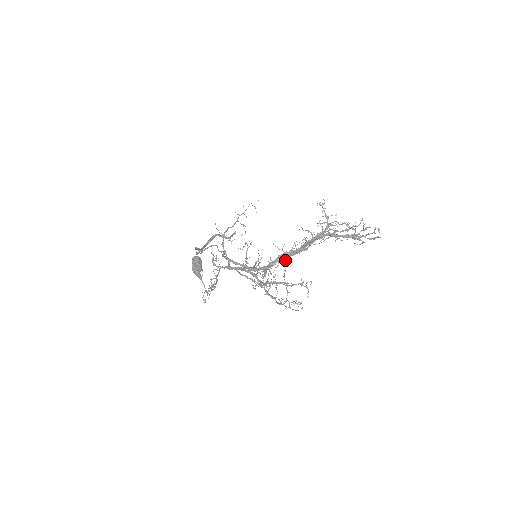
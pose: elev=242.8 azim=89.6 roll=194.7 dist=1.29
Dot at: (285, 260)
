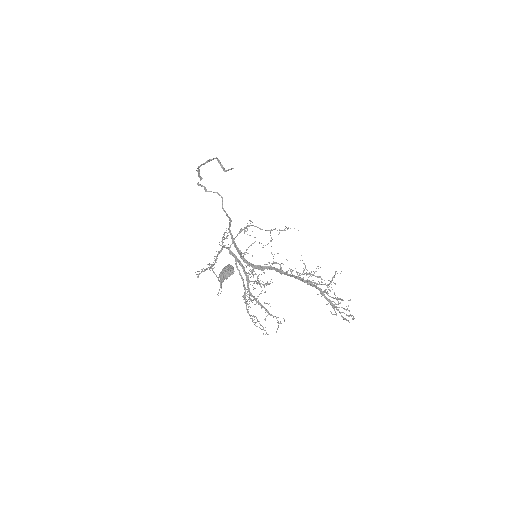
Dot at: occluded
